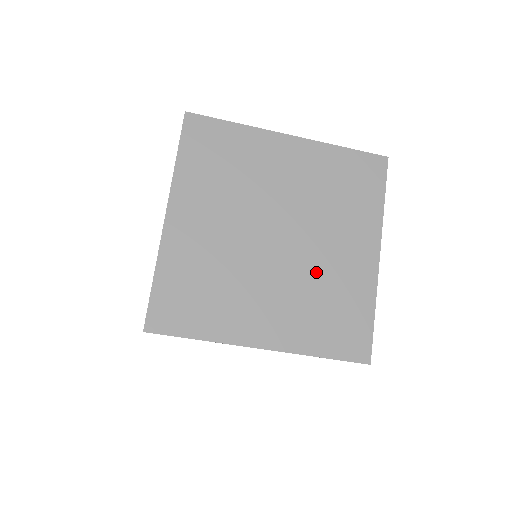
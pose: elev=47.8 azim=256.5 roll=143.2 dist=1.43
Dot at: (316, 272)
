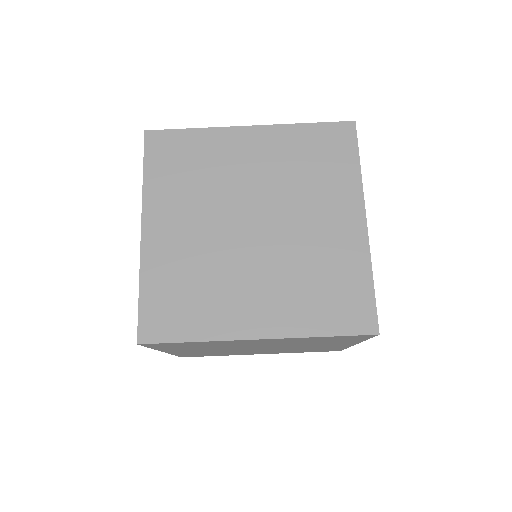
Dot at: (301, 251)
